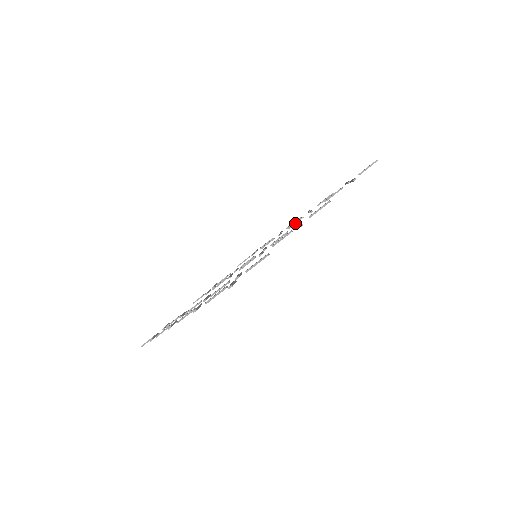
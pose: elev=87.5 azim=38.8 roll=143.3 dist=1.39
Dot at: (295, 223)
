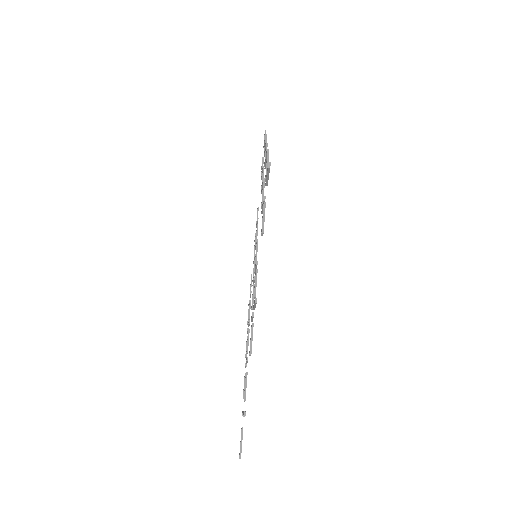
Dot at: occluded
